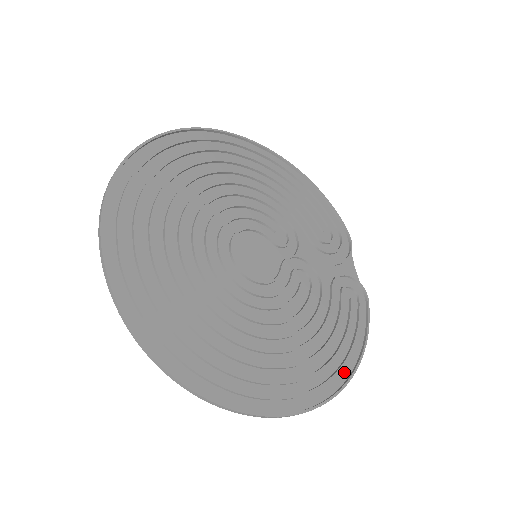
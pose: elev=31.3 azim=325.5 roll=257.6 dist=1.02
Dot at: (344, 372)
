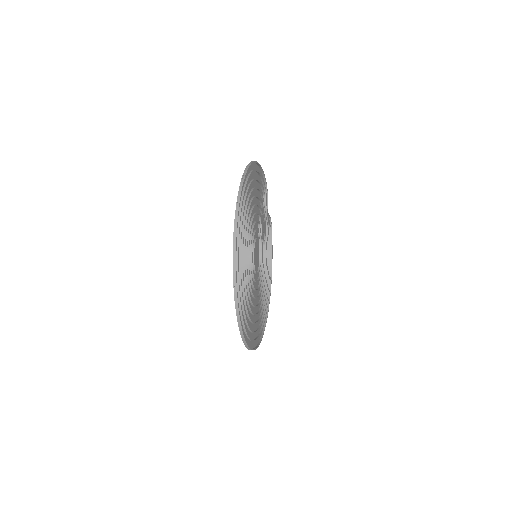
Dot at: (270, 275)
